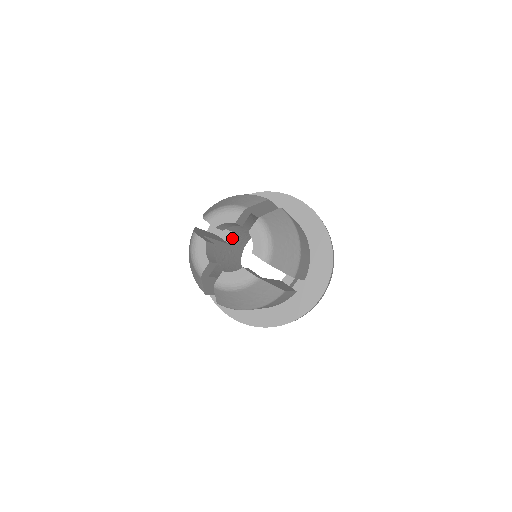
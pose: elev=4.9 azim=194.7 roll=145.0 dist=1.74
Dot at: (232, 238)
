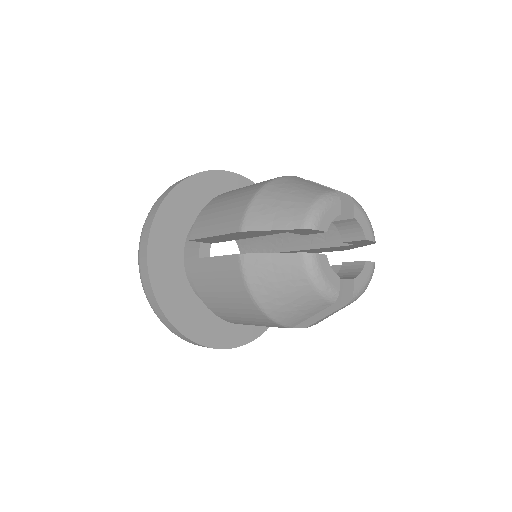
Dot at: (208, 252)
